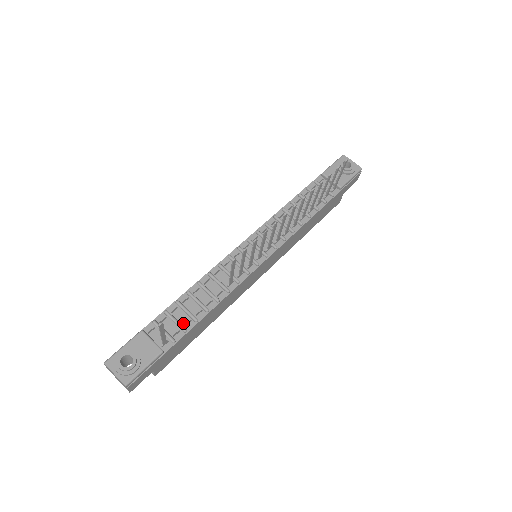
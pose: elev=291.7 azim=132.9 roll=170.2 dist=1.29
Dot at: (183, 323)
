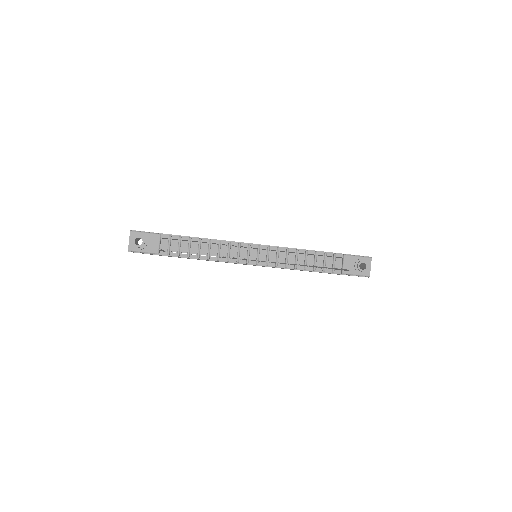
Dot at: (182, 251)
